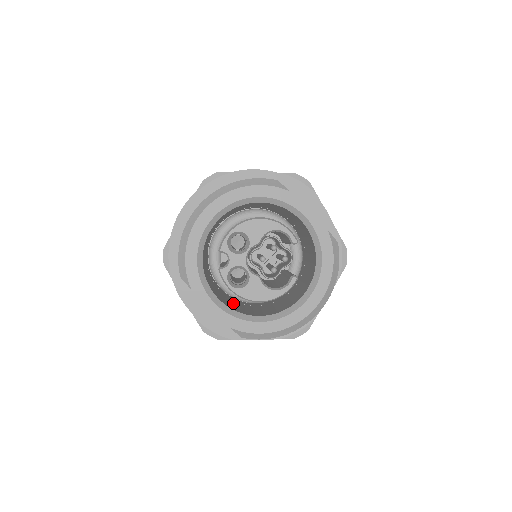
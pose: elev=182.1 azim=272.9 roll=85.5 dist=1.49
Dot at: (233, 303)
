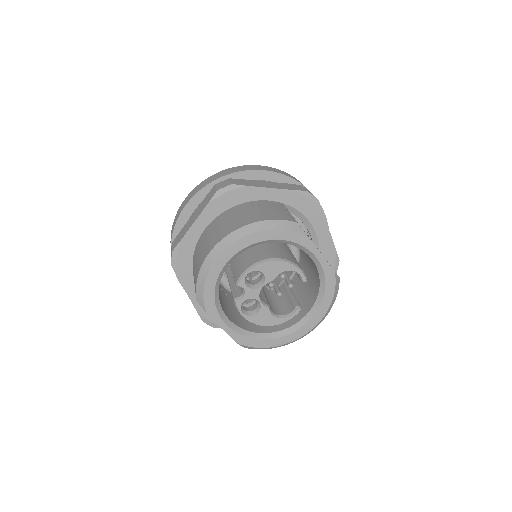
Dot at: occluded
